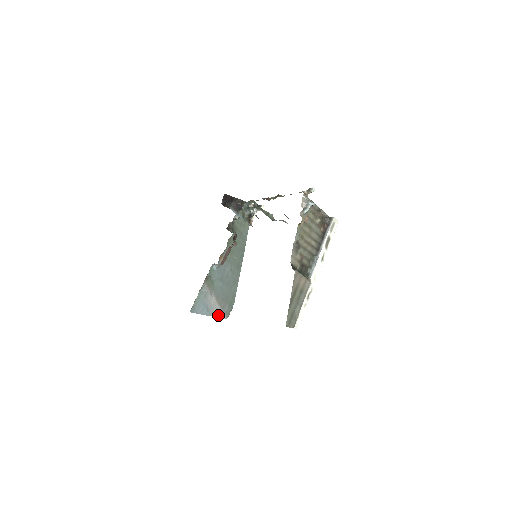
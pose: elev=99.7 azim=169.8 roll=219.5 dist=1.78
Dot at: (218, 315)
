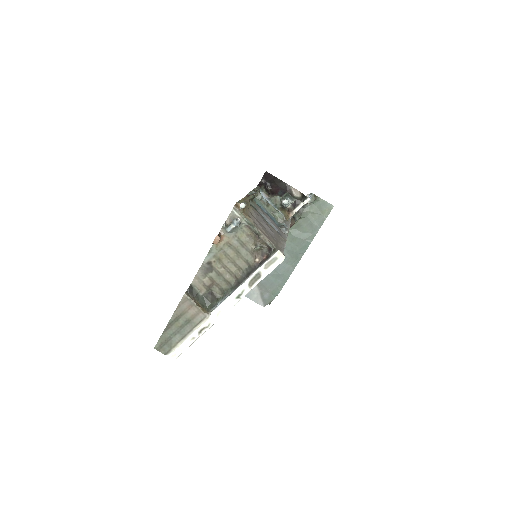
Dot at: (254, 298)
